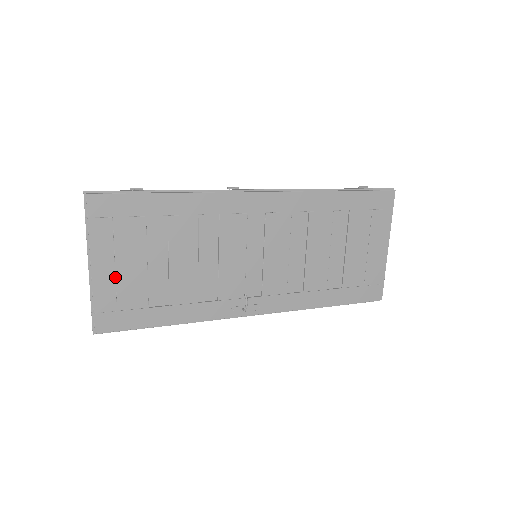
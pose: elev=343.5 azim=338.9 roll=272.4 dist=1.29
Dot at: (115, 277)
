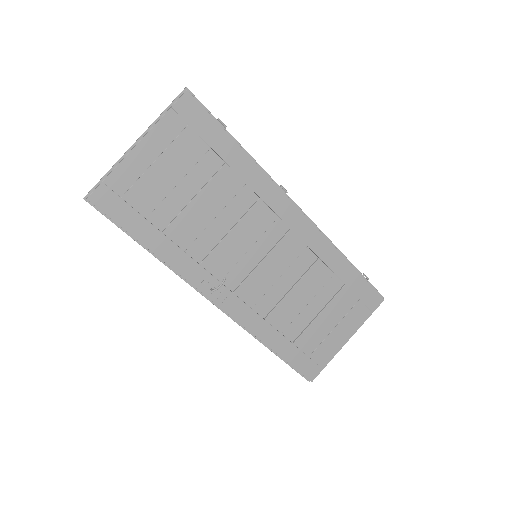
Dot at: (146, 170)
